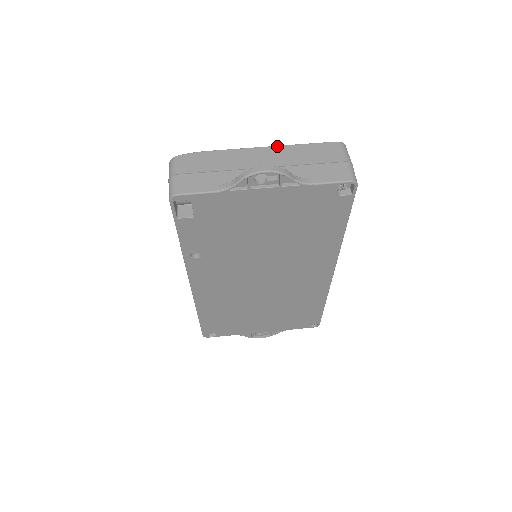
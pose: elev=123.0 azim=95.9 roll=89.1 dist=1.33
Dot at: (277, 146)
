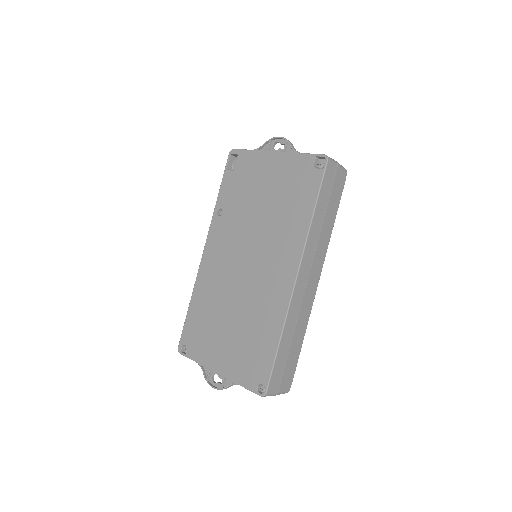
Dot at: occluded
